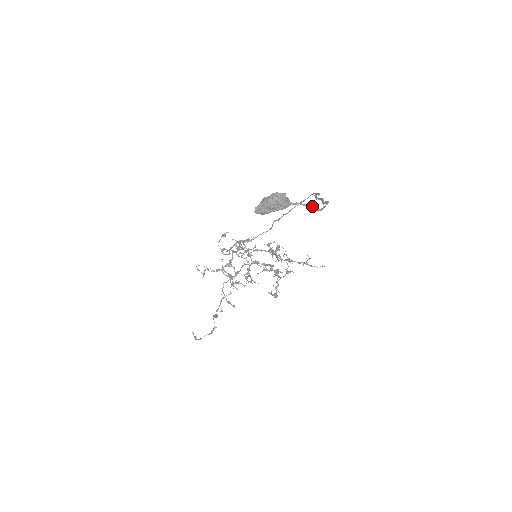
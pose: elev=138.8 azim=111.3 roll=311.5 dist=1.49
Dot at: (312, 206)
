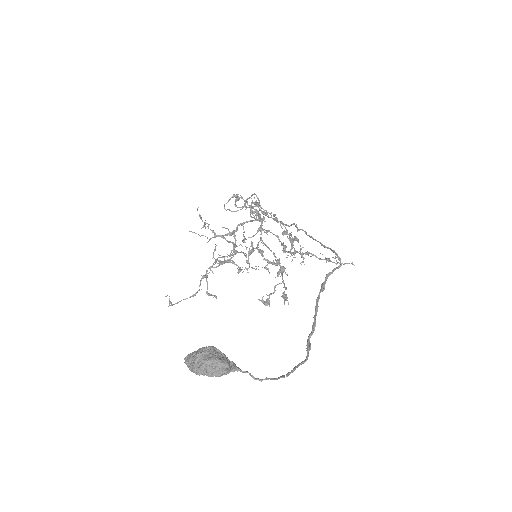
Dot at: occluded
